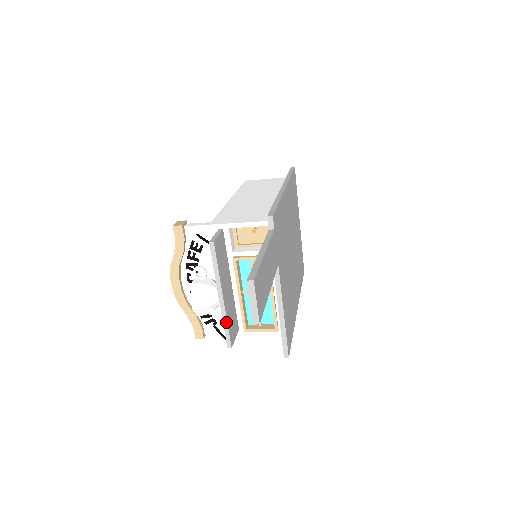
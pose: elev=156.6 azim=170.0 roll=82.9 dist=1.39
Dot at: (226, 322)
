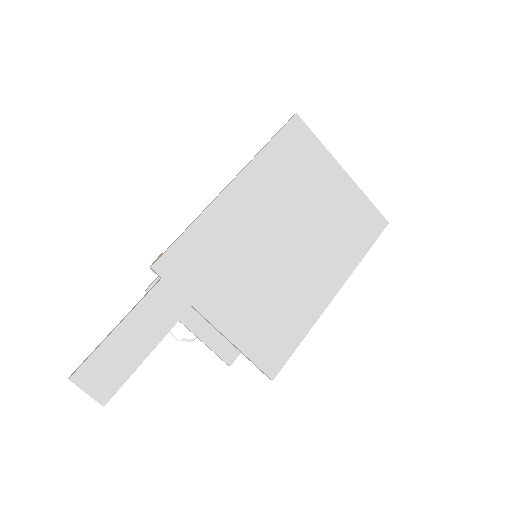
Dot at: (208, 347)
